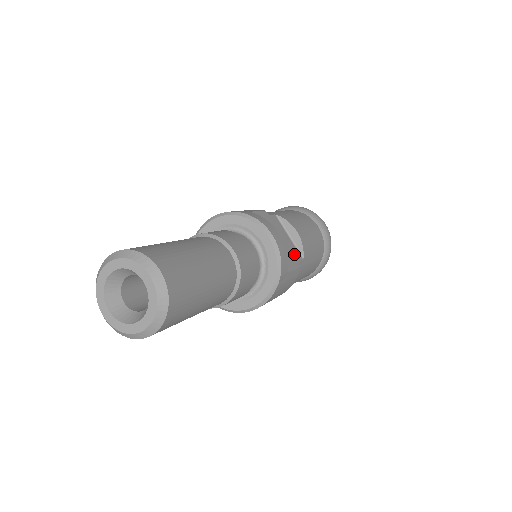
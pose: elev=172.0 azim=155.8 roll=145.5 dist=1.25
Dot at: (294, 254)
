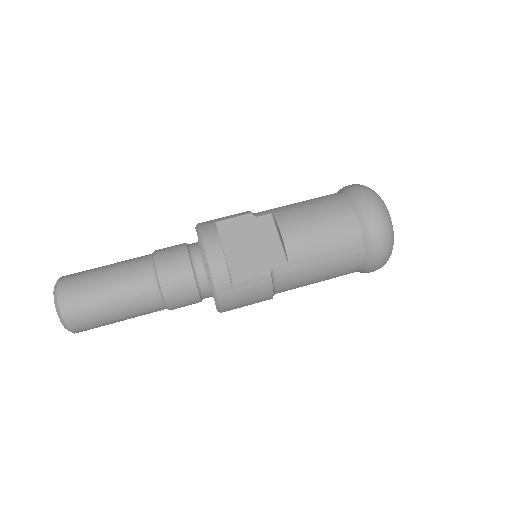
Dot at: (271, 259)
